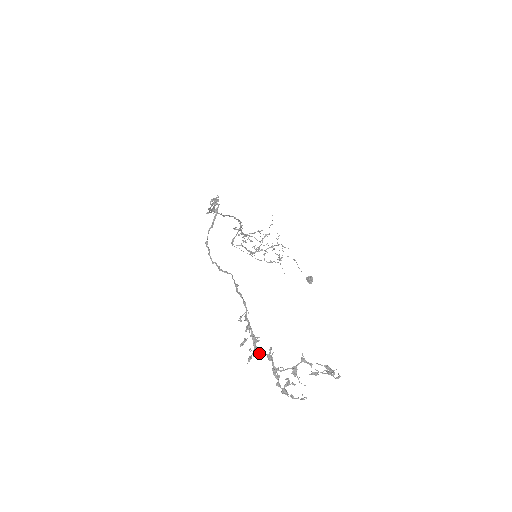
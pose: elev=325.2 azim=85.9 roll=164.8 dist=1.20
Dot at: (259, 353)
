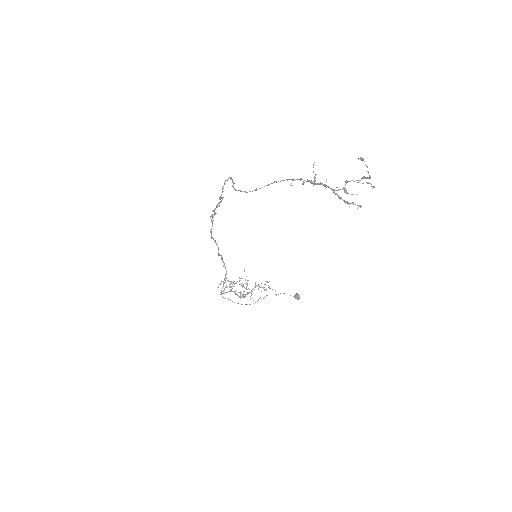
Dot at: (317, 183)
